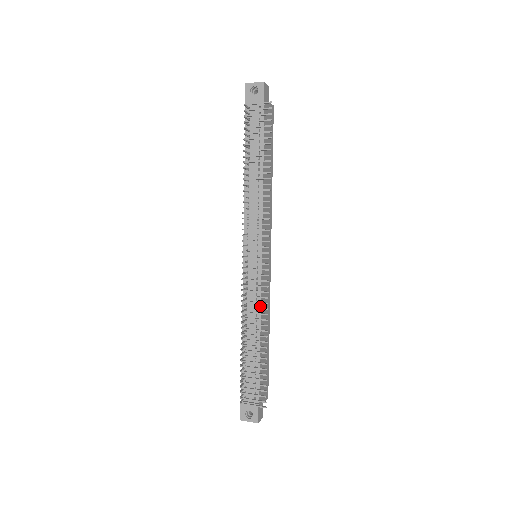
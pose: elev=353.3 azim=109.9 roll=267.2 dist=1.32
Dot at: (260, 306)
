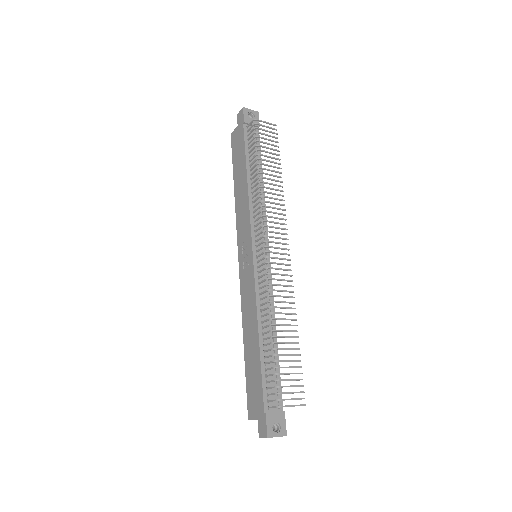
Dot at: (273, 302)
